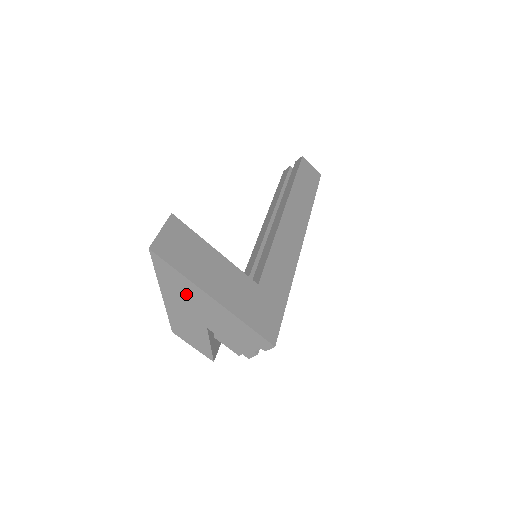
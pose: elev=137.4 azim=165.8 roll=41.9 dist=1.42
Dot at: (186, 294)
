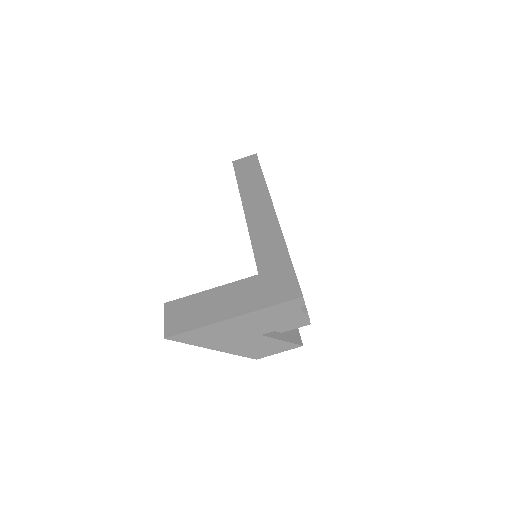
Dot at: (218, 334)
